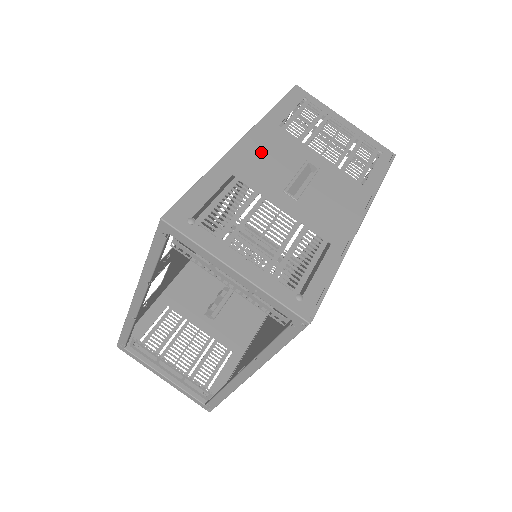
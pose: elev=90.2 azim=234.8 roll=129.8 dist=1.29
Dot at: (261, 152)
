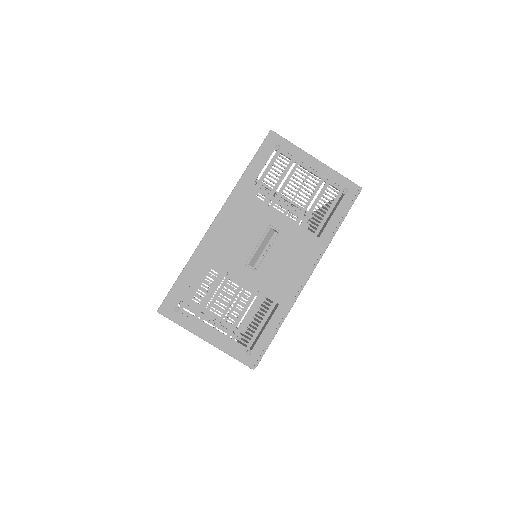
Dot at: (230, 229)
